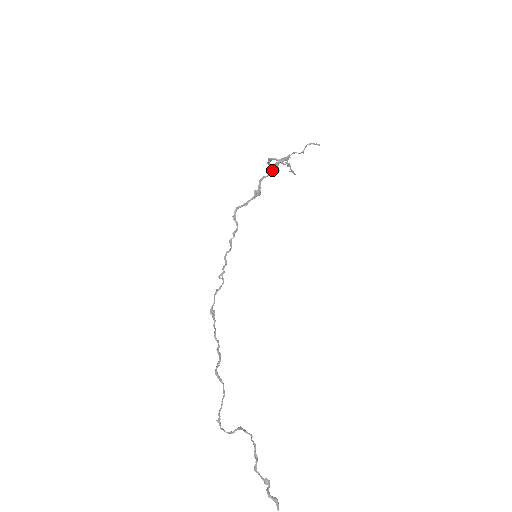
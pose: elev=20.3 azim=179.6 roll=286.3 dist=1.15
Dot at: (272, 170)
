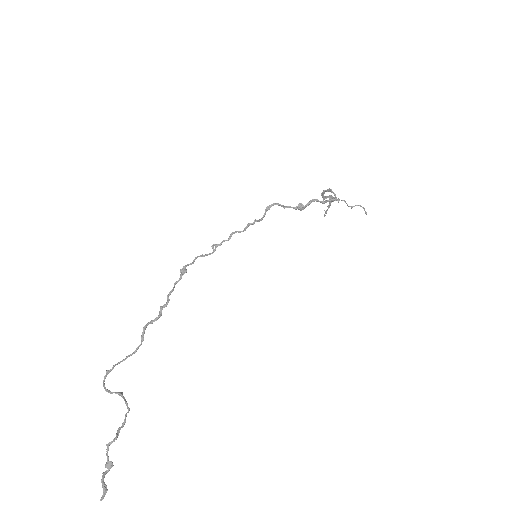
Dot at: (327, 201)
